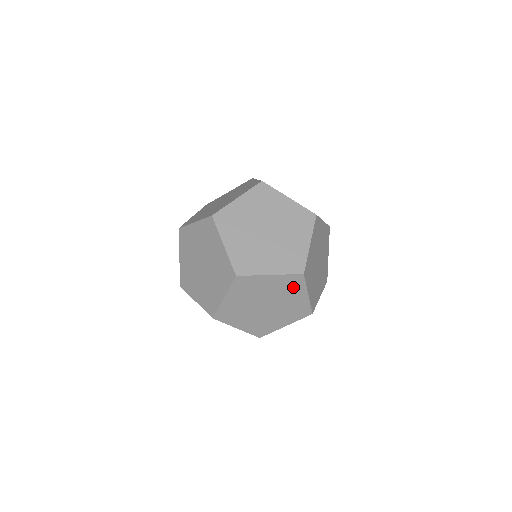
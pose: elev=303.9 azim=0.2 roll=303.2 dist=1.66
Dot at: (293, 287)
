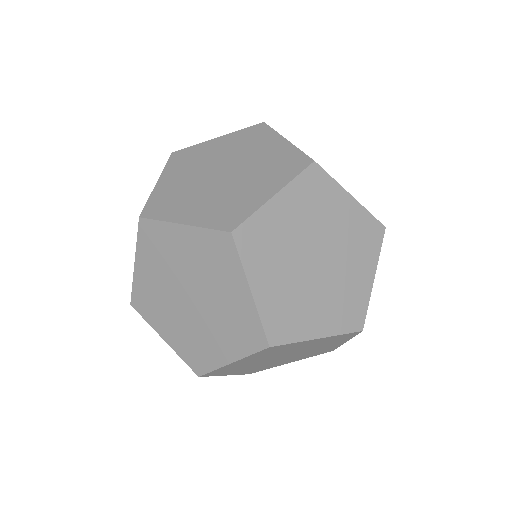
Dot at: (322, 196)
